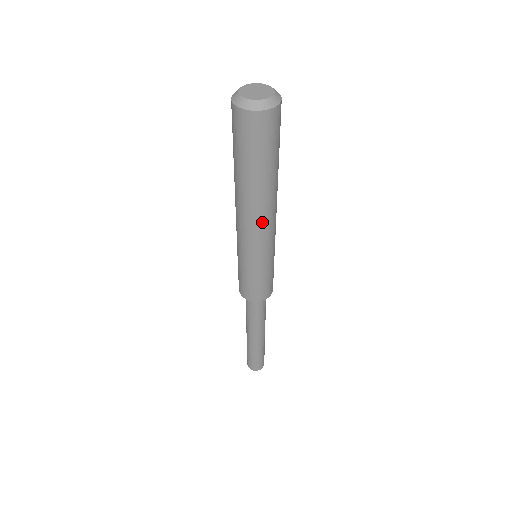
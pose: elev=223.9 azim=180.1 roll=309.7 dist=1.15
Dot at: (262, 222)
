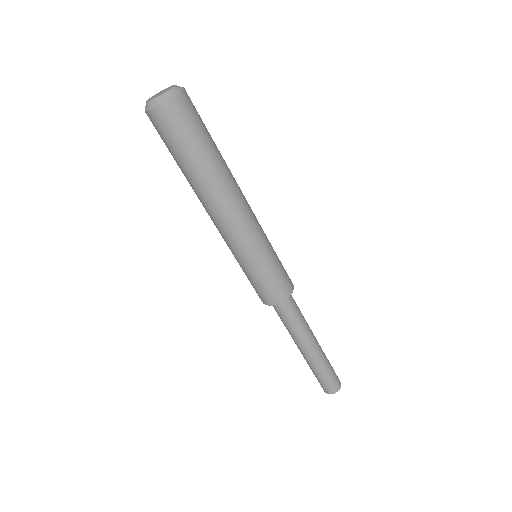
Dot at: (214, 218)
